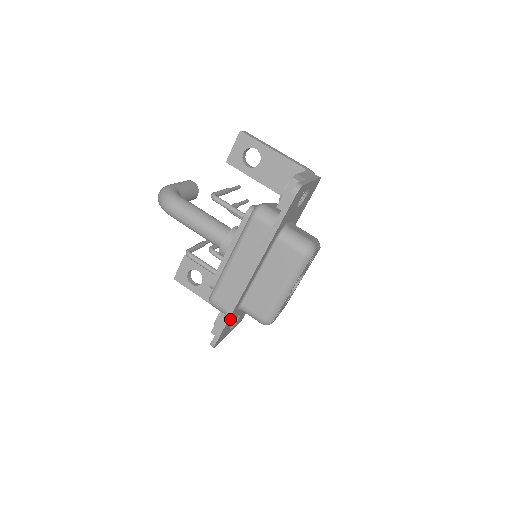
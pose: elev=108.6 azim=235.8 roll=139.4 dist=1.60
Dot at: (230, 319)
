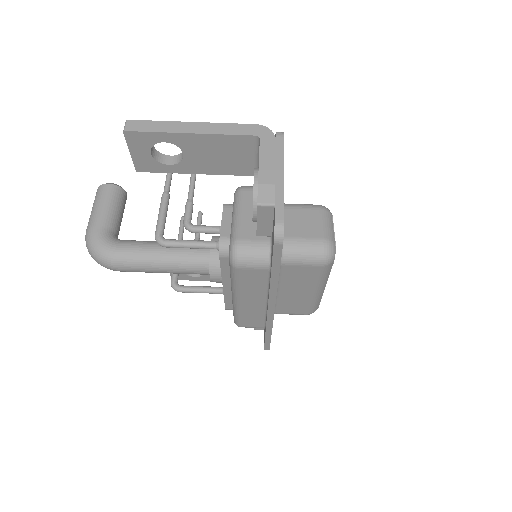
Dot at: occluded
